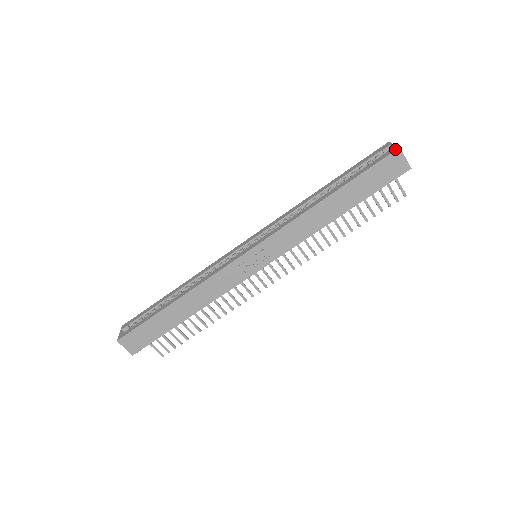
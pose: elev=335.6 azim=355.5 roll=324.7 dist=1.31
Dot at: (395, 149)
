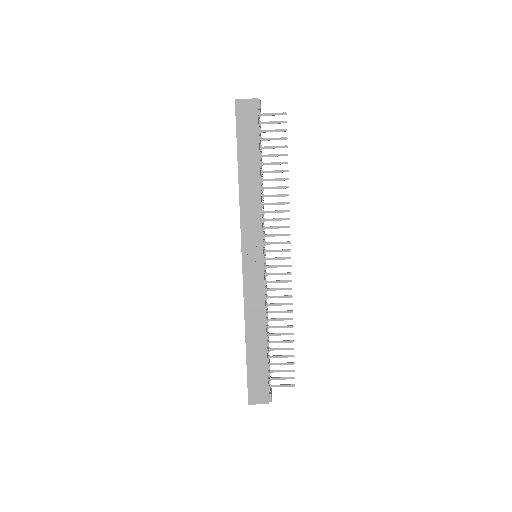
Dot at: (235, 104)
